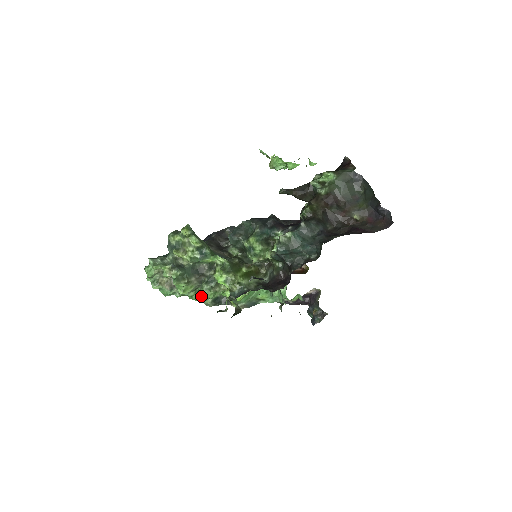
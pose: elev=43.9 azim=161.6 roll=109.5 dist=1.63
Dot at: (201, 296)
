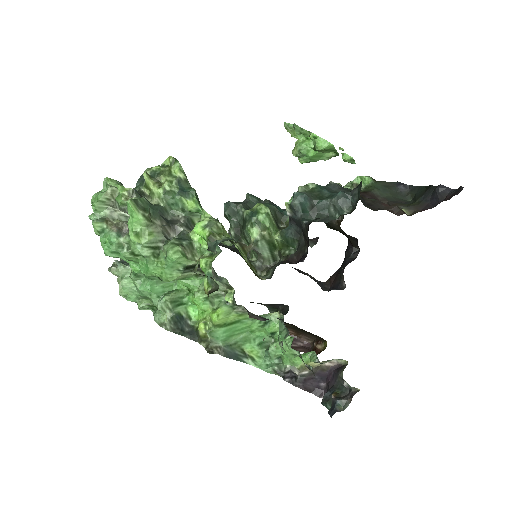
Dot at: (160, 261)
